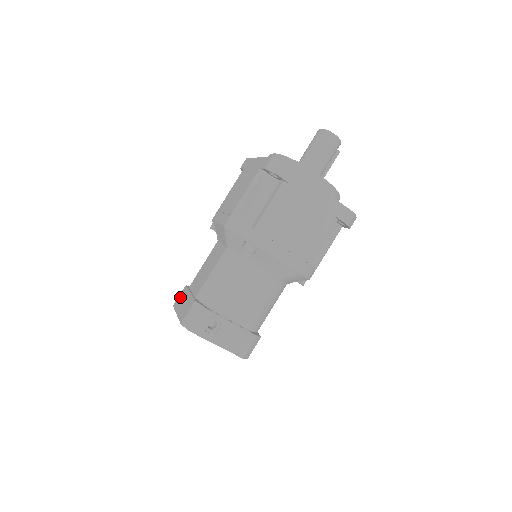
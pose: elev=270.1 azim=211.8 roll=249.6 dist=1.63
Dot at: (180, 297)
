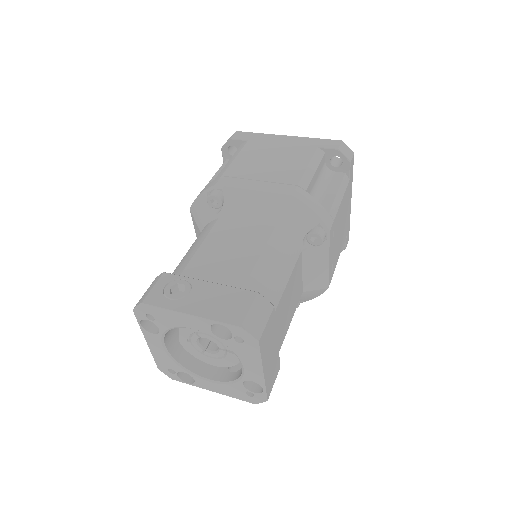
Dot at: occluded
